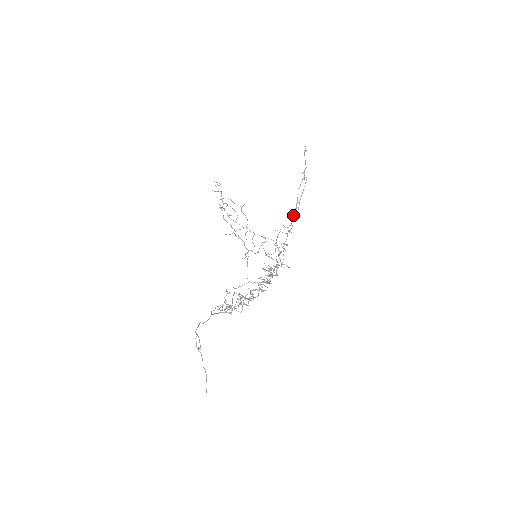
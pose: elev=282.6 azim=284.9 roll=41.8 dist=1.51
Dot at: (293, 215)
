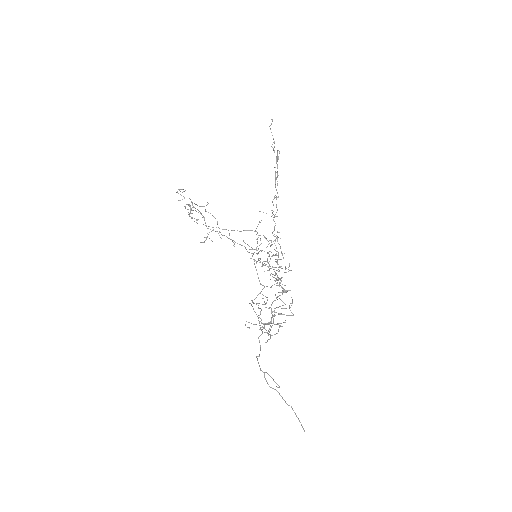
Dot at: (276, 198)
